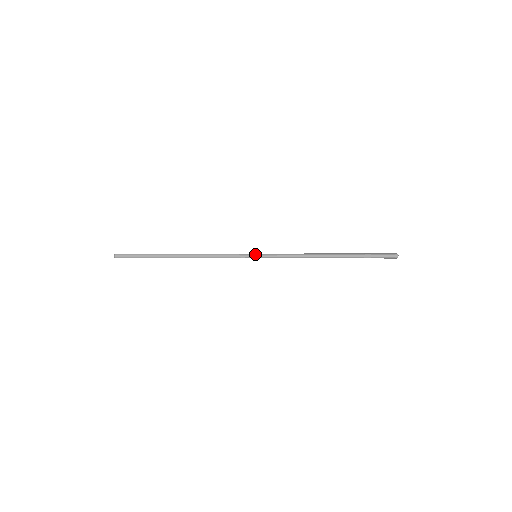
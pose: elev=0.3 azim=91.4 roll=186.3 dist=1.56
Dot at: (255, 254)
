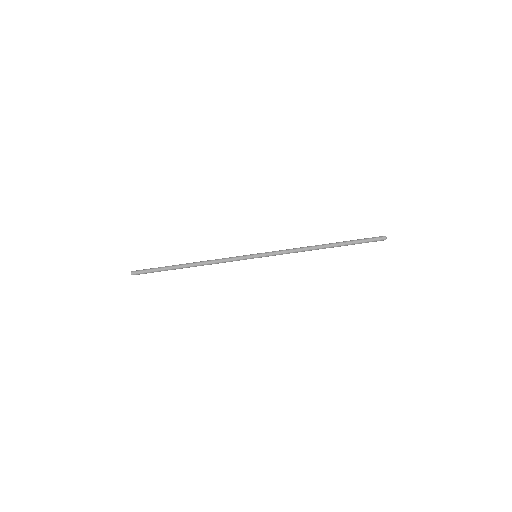
Dot at: (255, 254)
